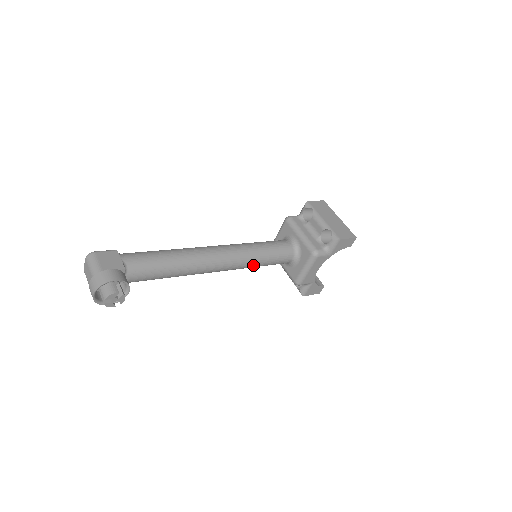
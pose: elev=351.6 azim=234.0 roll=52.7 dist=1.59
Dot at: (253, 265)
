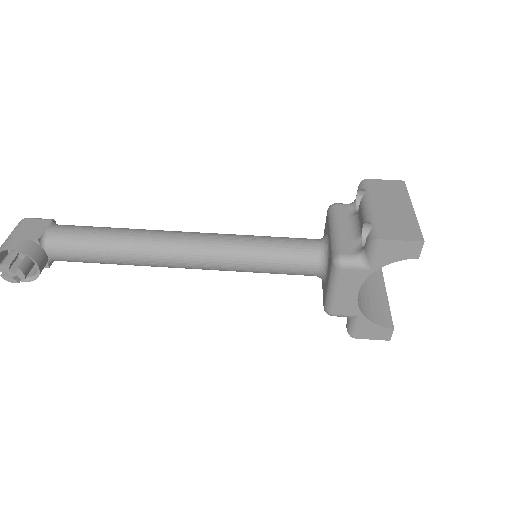
Dot at: (242, 267)
